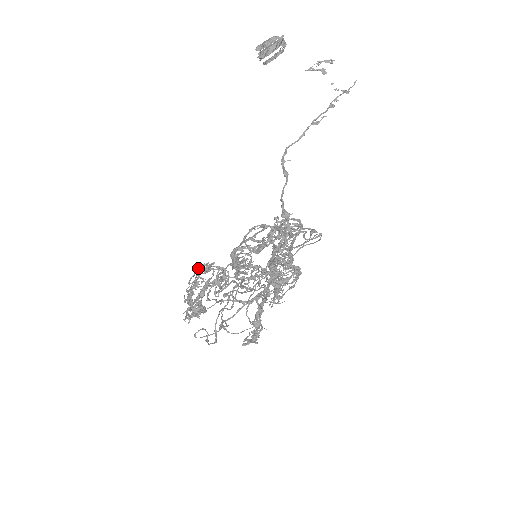
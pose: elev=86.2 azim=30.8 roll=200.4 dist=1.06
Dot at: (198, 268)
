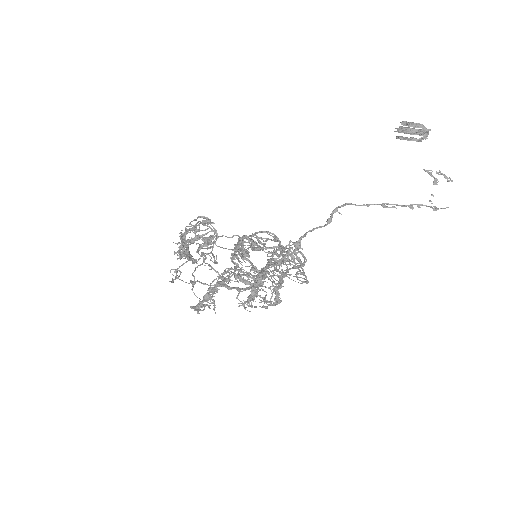
Dot at: (201, 216)
